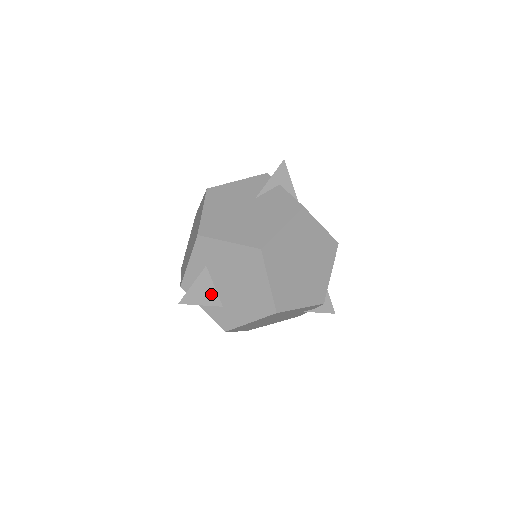
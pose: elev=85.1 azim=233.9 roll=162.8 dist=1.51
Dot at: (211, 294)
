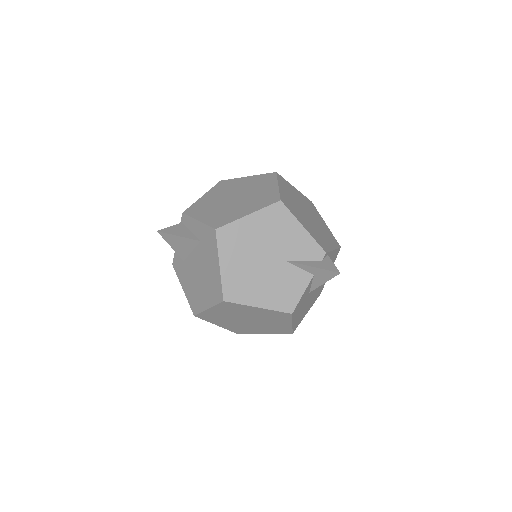
Dot at: (185, 251)
